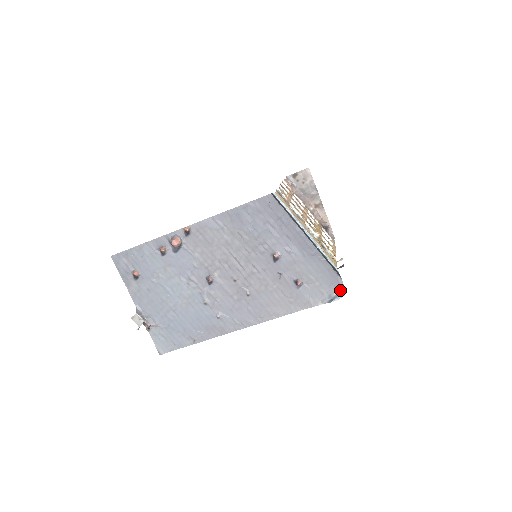
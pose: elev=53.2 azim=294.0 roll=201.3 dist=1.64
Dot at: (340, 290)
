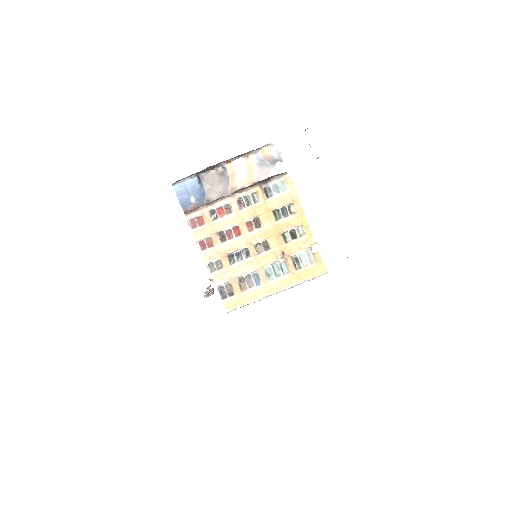
Dot at: occluded
